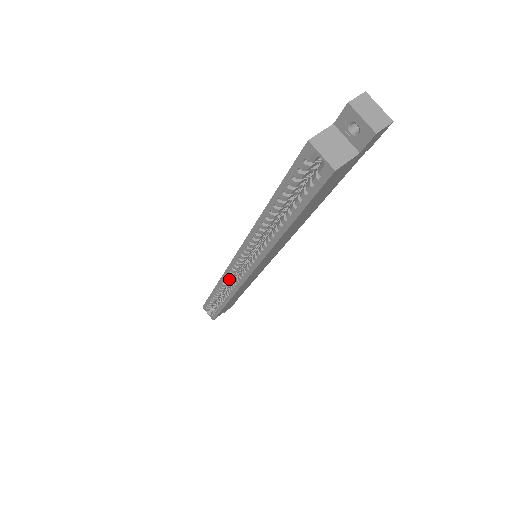
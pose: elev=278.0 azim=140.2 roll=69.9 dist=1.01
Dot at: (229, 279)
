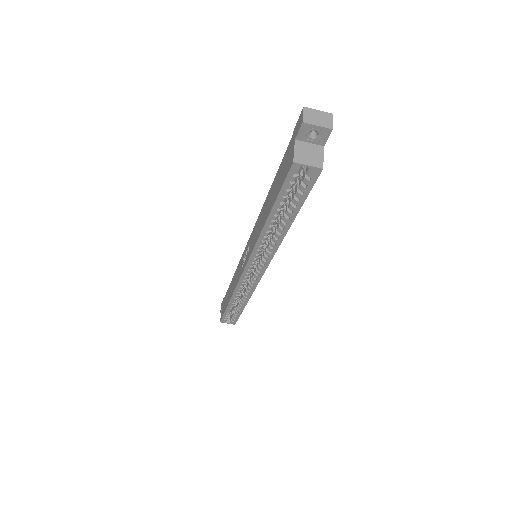
Dot at: (243, 286)
